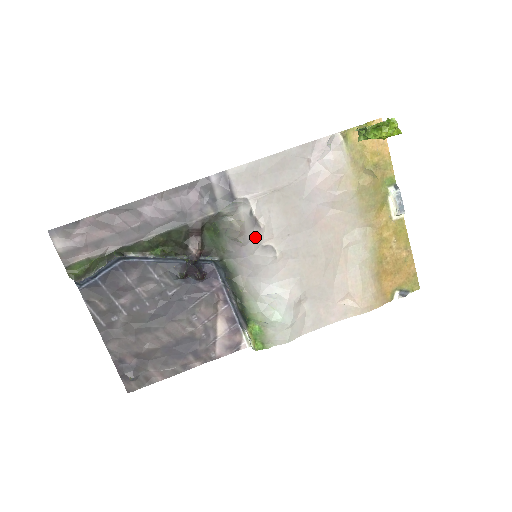
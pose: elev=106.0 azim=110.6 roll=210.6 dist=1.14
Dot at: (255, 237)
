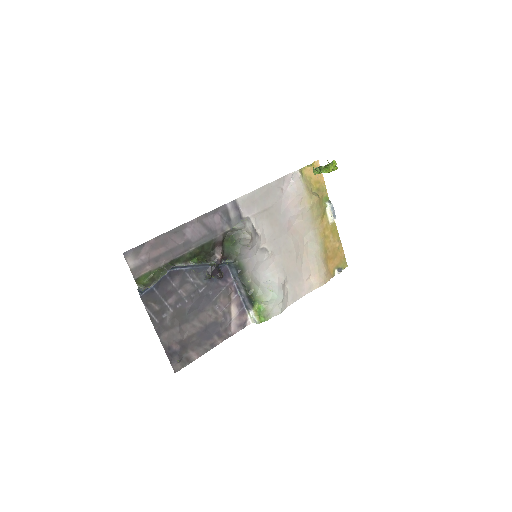
Dot at: (257, 243)
